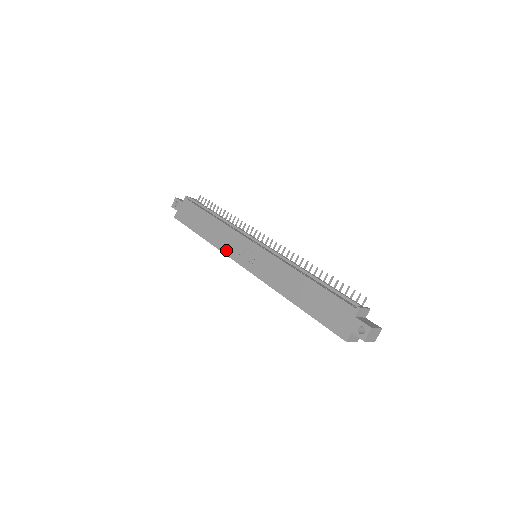
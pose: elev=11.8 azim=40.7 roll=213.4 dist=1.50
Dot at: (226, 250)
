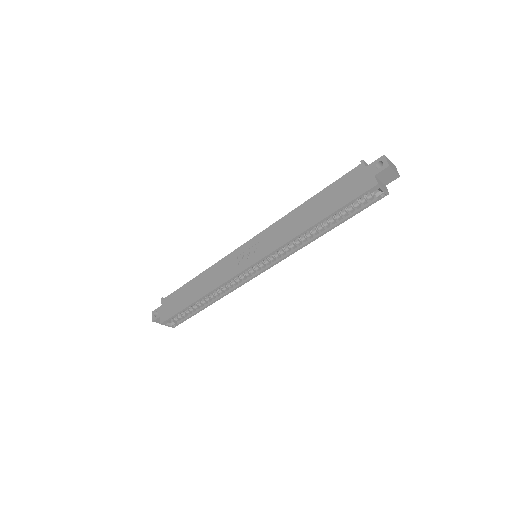
Dot at: (226, 277)
